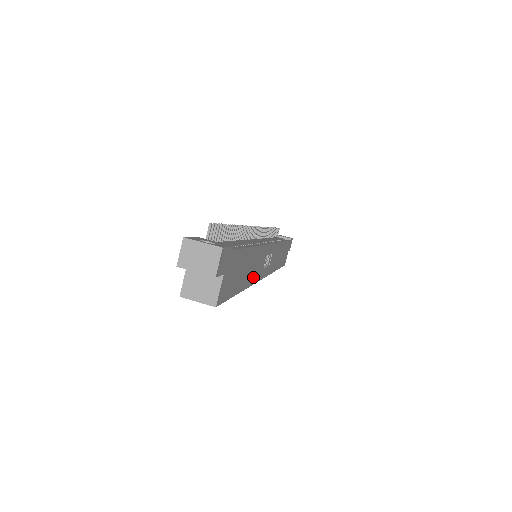
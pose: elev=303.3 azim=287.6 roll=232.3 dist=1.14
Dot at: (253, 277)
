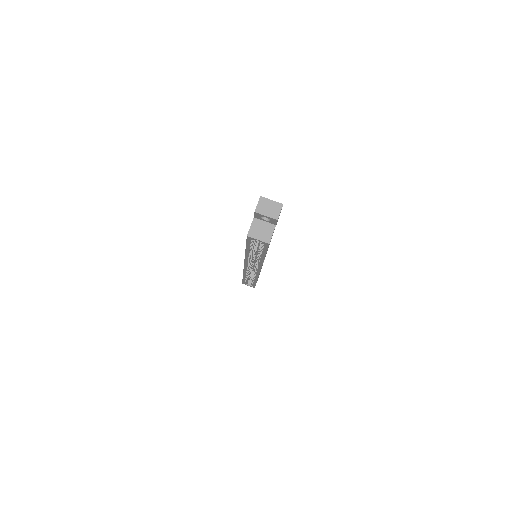
Dot at: occluded
